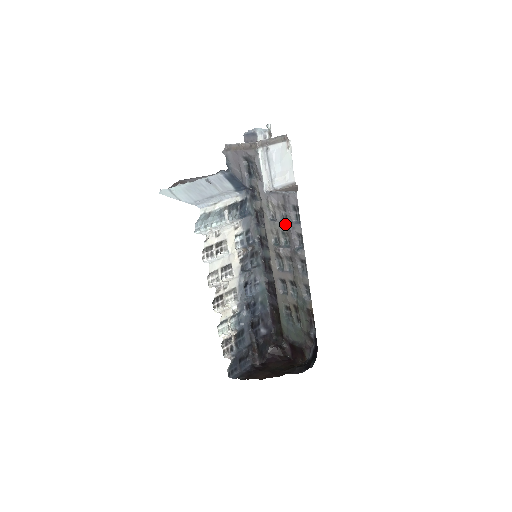
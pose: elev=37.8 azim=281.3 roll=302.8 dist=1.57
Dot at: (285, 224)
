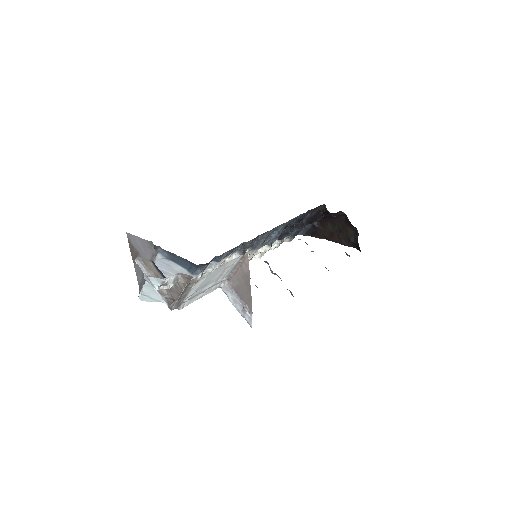
Dot at: occluded
